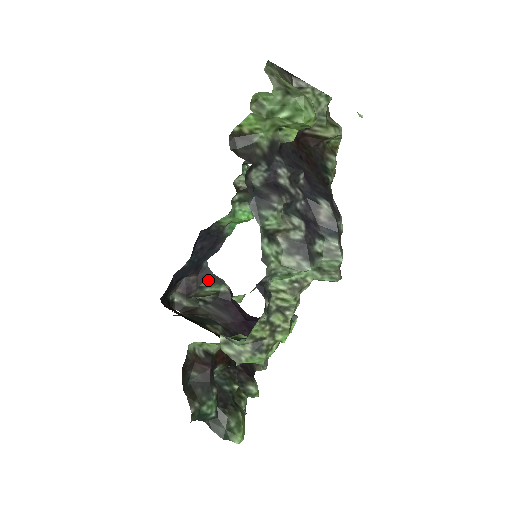
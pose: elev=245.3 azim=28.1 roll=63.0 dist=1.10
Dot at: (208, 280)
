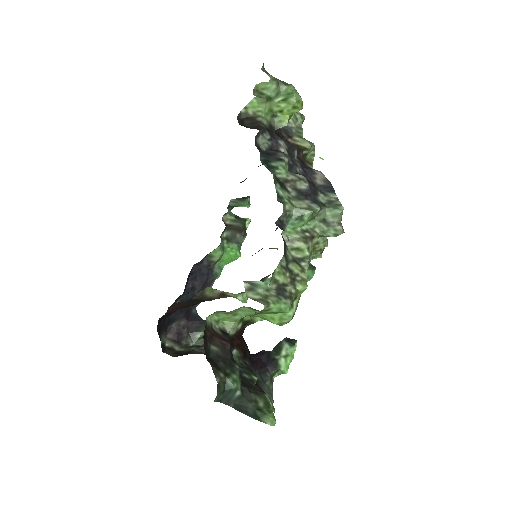
Dot at: (199, 326)
